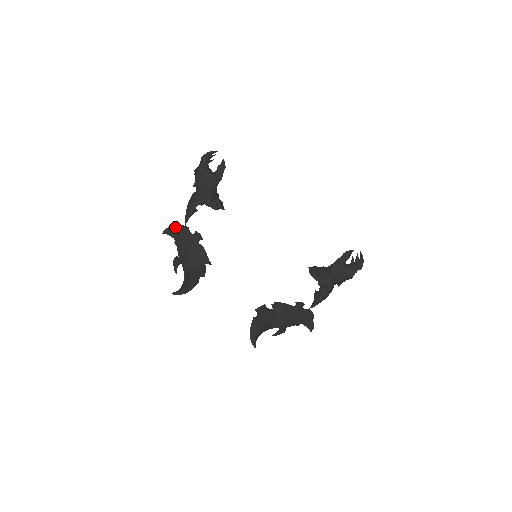
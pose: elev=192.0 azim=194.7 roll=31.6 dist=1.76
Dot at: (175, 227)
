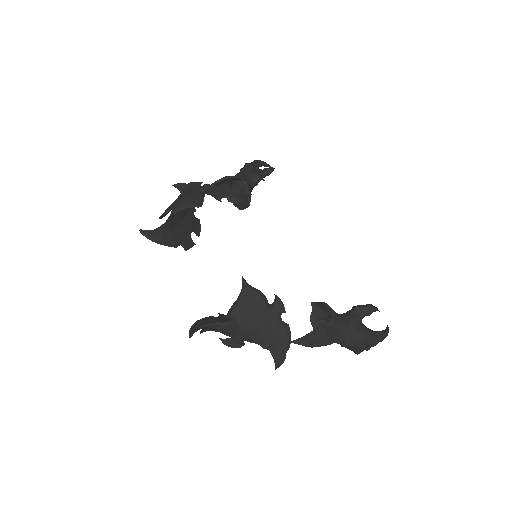
Dot at: (190, 182)
